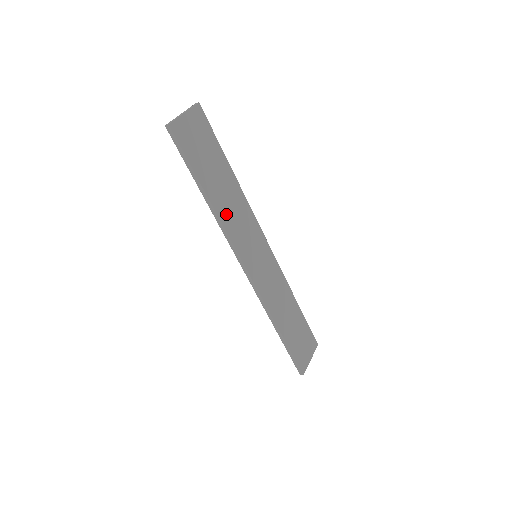
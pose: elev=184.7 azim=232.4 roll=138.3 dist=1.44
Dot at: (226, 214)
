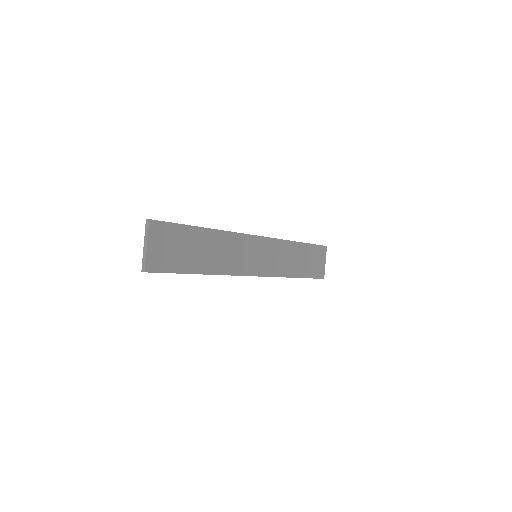
Dot at: (221, 264)
